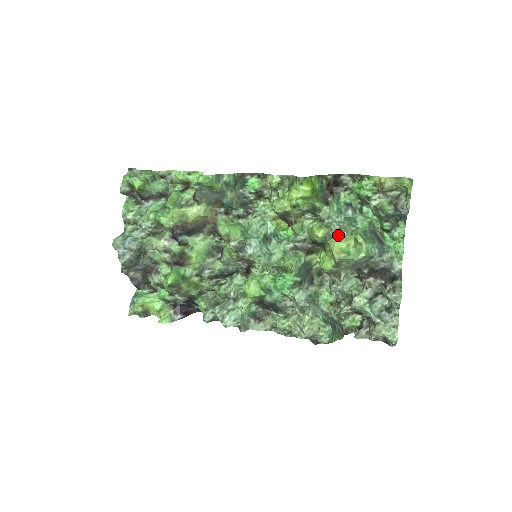
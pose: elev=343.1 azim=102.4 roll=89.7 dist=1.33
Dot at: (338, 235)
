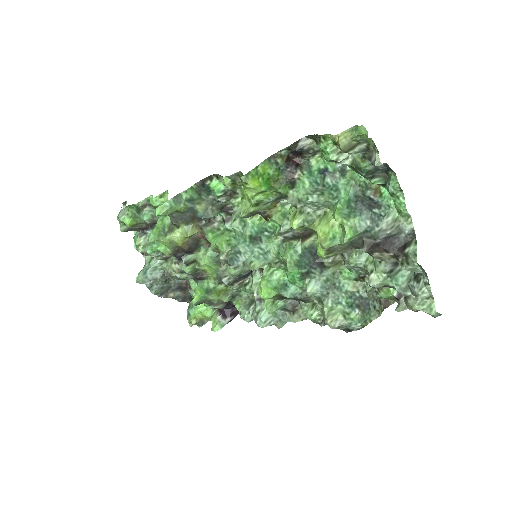
Dot at: (319, 216)
